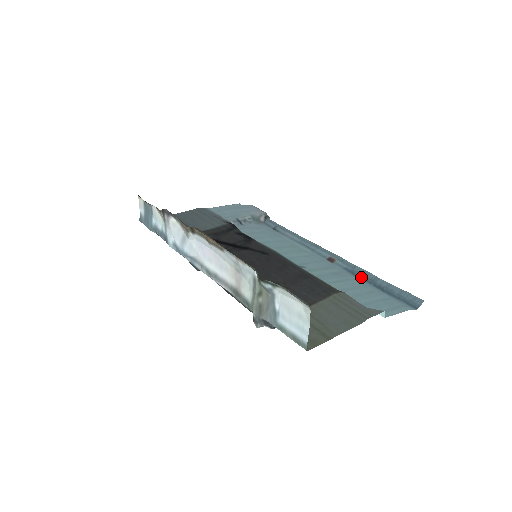
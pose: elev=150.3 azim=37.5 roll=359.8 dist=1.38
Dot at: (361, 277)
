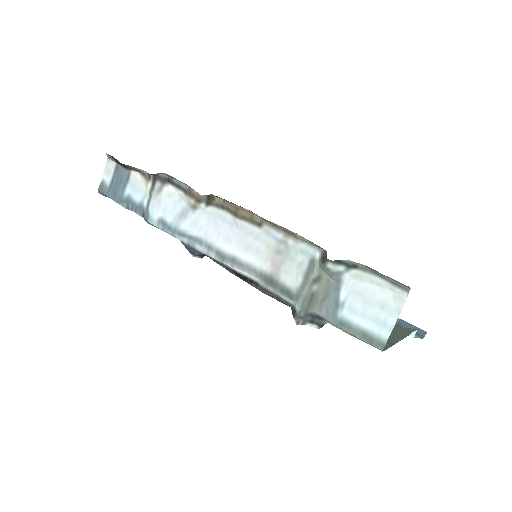
Dot at: occluded
